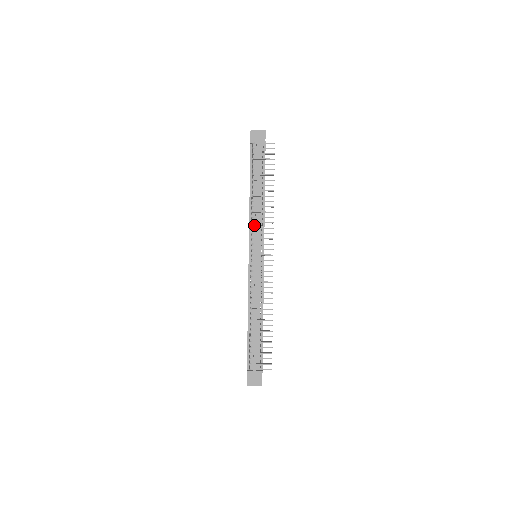
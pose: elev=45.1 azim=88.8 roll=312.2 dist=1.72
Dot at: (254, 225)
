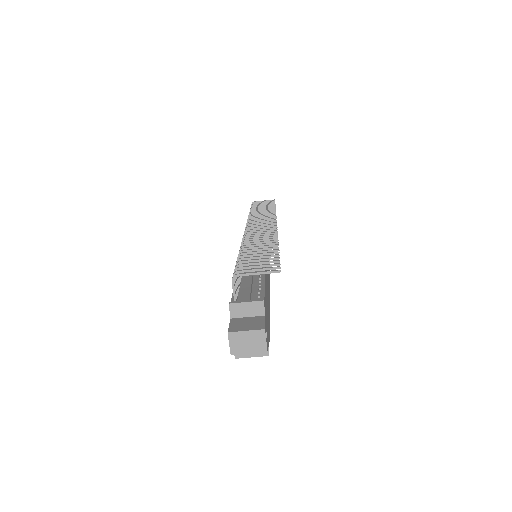
Dot at: occluded
